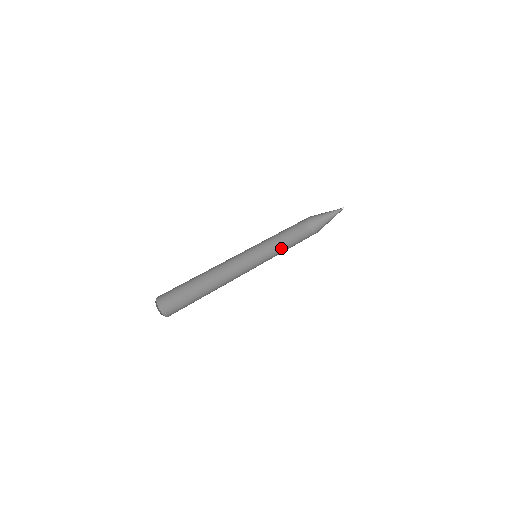
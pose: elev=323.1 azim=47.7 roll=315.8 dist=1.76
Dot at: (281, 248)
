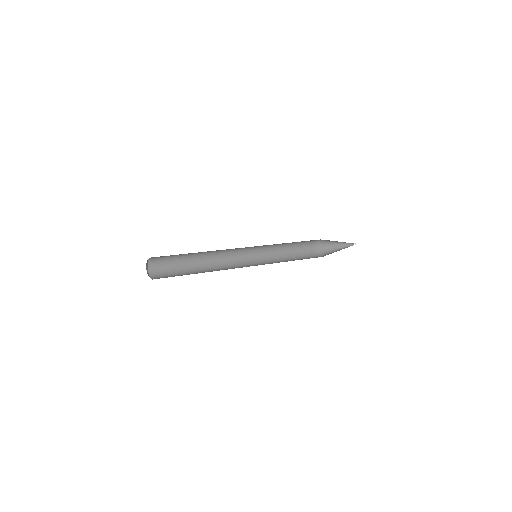
Dot at: (286, 261)
